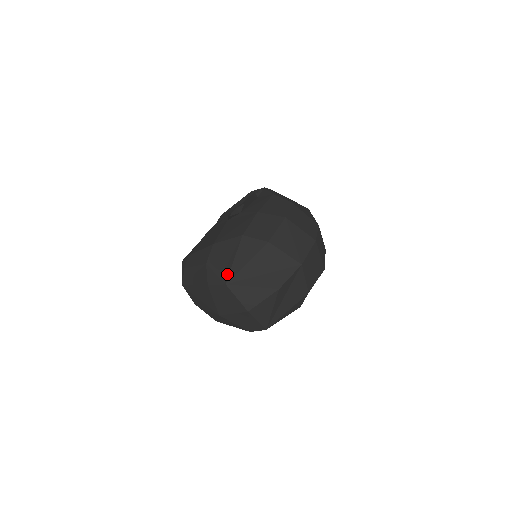
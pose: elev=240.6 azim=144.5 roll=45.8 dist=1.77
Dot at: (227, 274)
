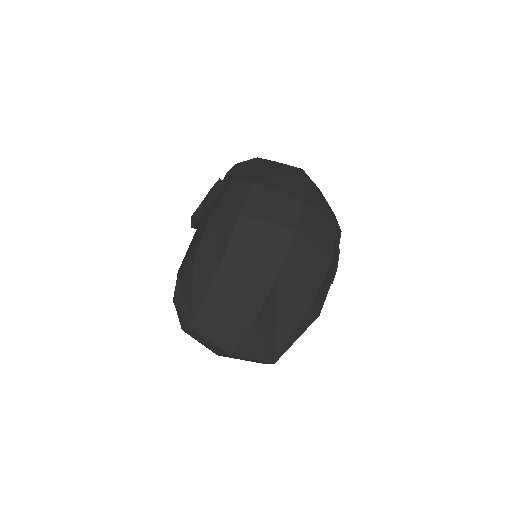
Dot at: (190, 315)
